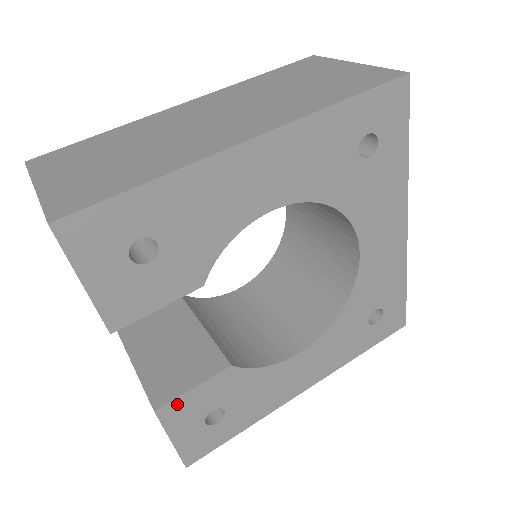
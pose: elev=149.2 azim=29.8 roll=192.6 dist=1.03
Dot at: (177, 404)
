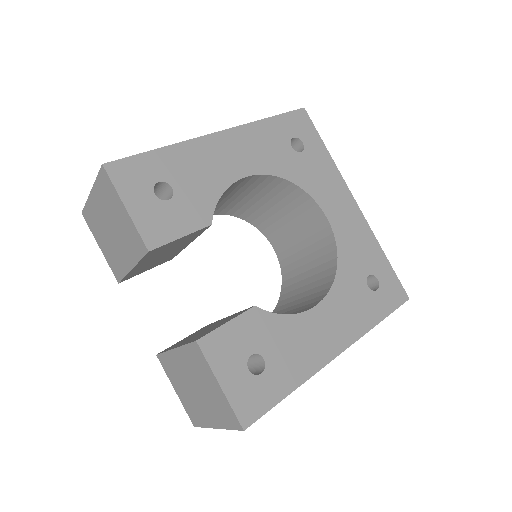
Dot at: (216, 338)
